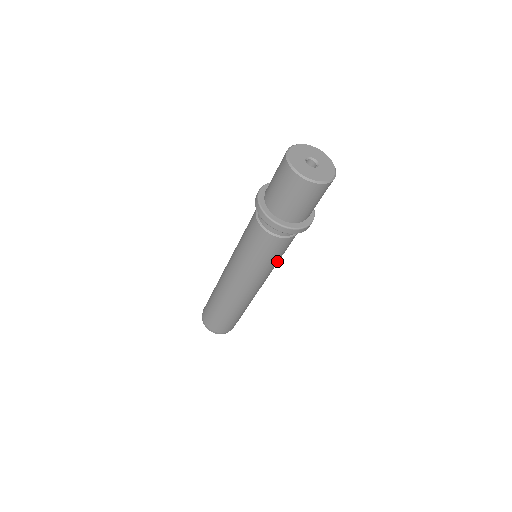
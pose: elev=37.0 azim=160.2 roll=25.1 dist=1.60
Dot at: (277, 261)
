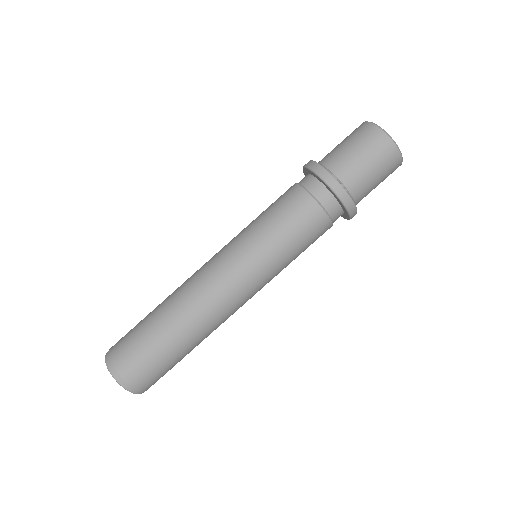
Dot at: (288, 258)
